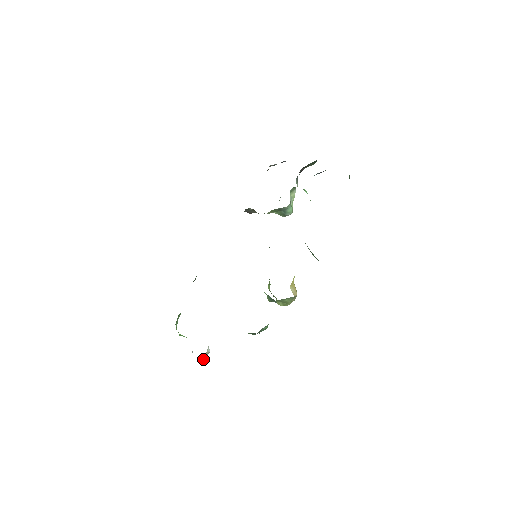
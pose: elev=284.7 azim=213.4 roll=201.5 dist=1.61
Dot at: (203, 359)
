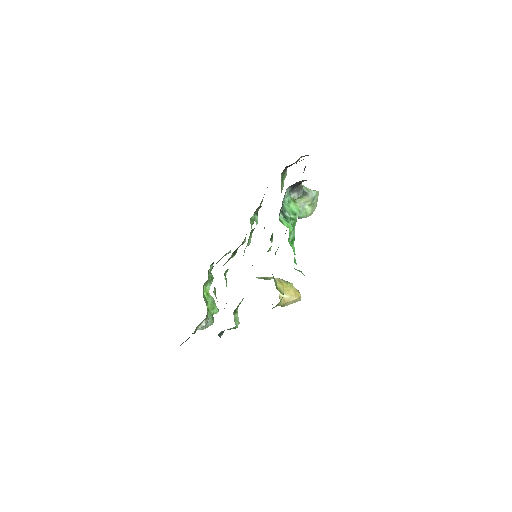
Dot at: (204, 327)
